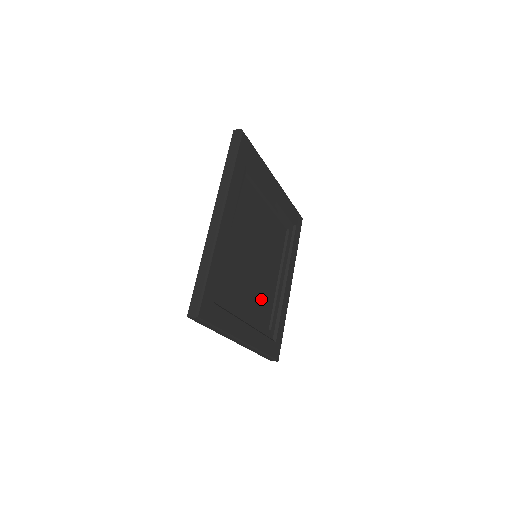
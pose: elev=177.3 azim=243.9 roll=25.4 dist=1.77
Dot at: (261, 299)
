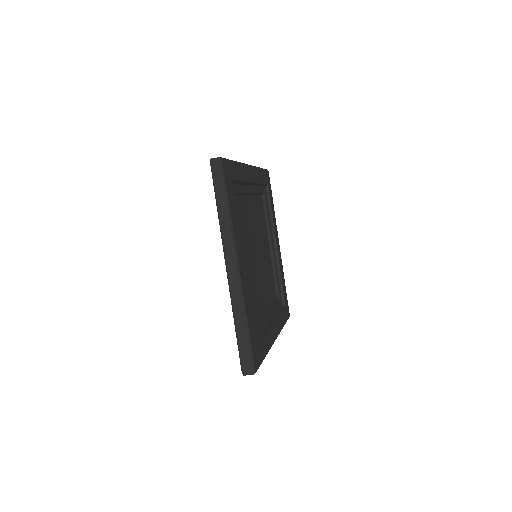
Dot at: (253, 290)
